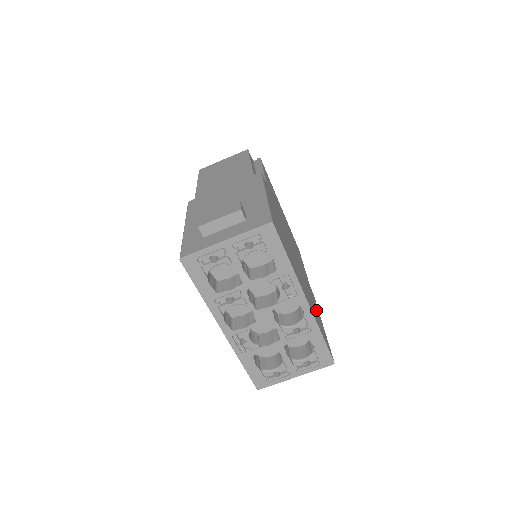
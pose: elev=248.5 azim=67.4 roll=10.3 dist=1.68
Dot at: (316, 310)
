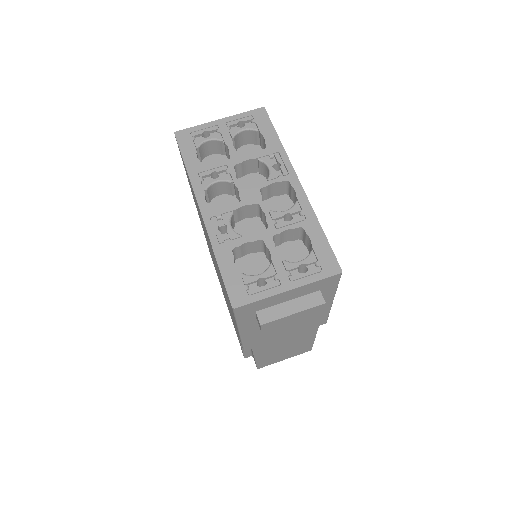
Dot at: occluded
